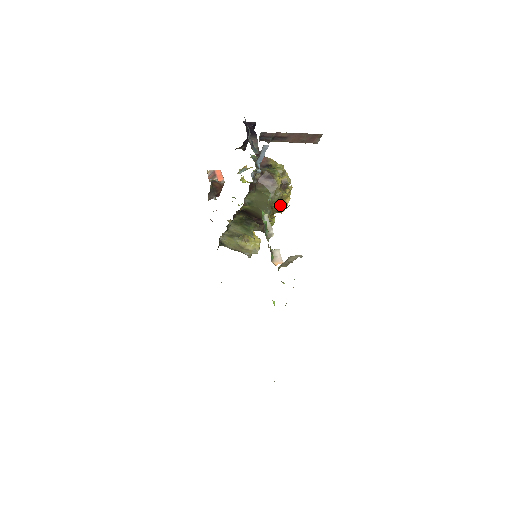
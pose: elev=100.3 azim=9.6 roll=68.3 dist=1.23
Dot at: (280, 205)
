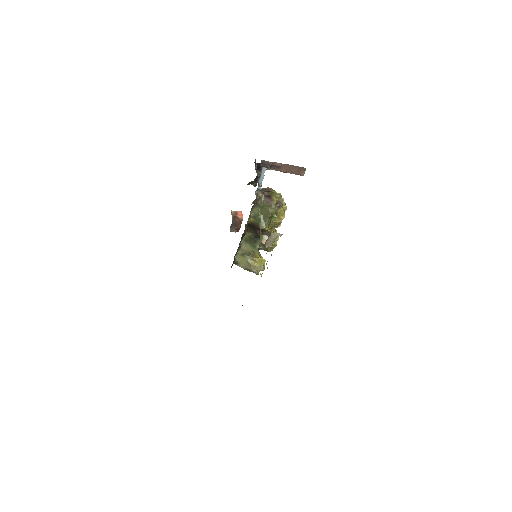
Dot at: (276, 220)
